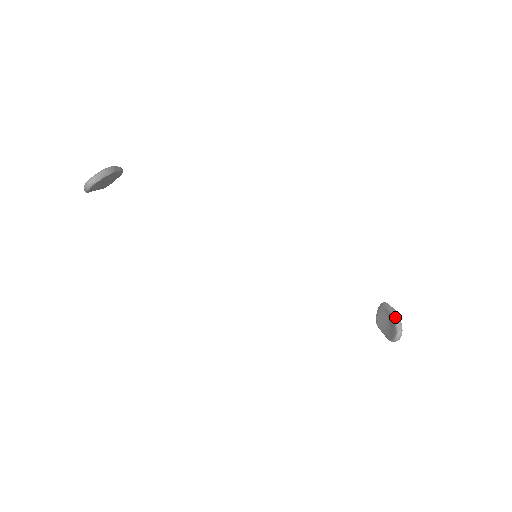
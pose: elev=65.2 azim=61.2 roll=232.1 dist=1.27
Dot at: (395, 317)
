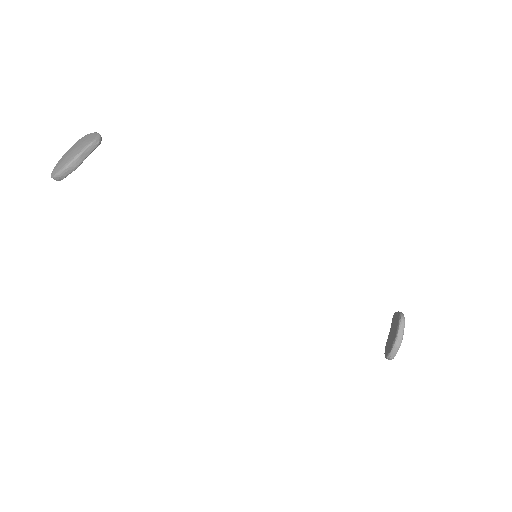
Dot at: (394, 347)
